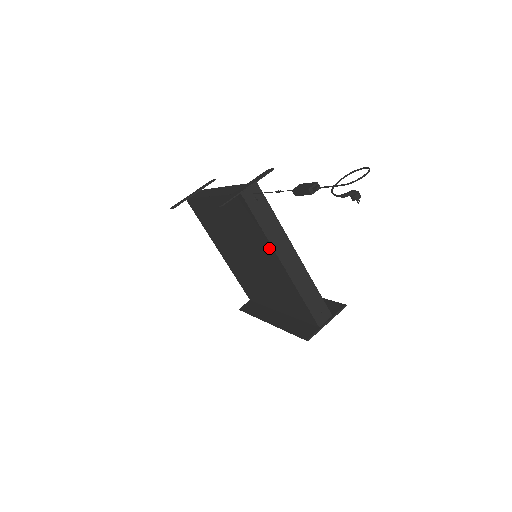
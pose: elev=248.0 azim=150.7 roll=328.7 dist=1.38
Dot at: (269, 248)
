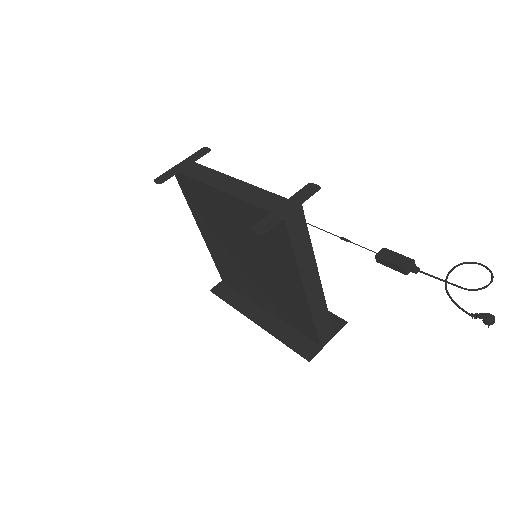
Dot at: (294, 272)
